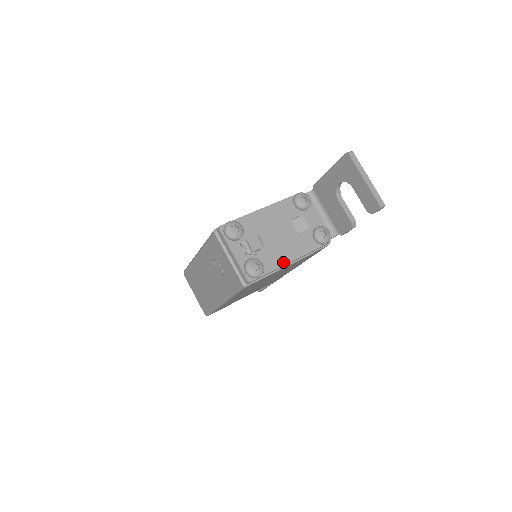
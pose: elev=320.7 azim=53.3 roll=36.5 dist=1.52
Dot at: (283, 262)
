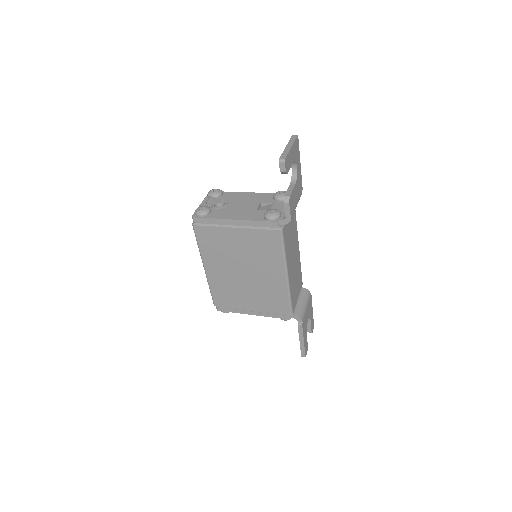
Dot at: (226, 217)
